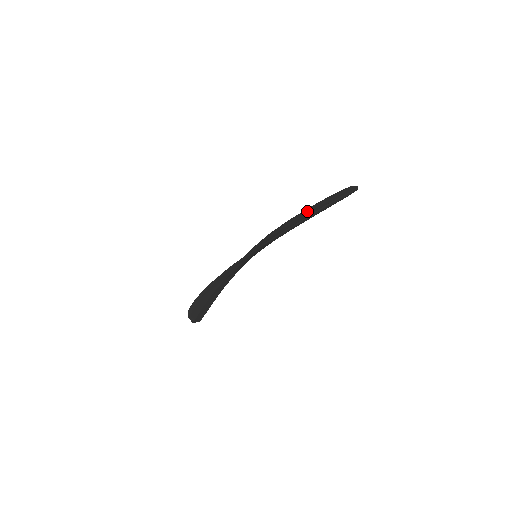
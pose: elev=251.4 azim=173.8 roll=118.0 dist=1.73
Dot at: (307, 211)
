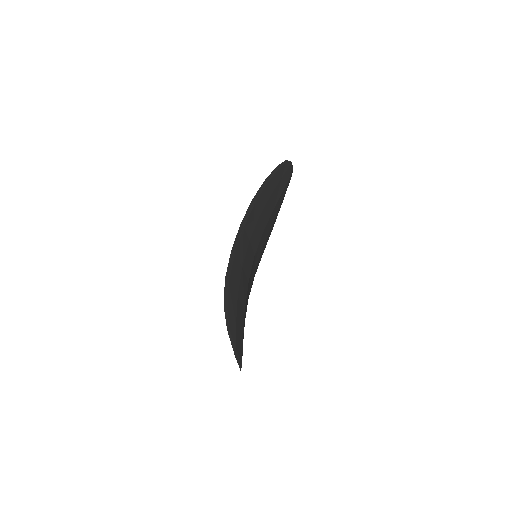
Dot at: occluded
